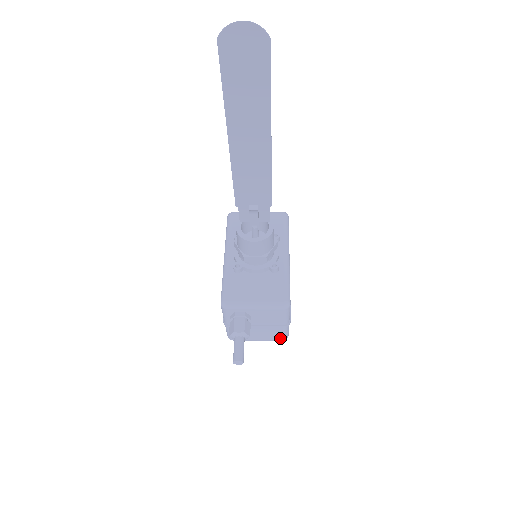
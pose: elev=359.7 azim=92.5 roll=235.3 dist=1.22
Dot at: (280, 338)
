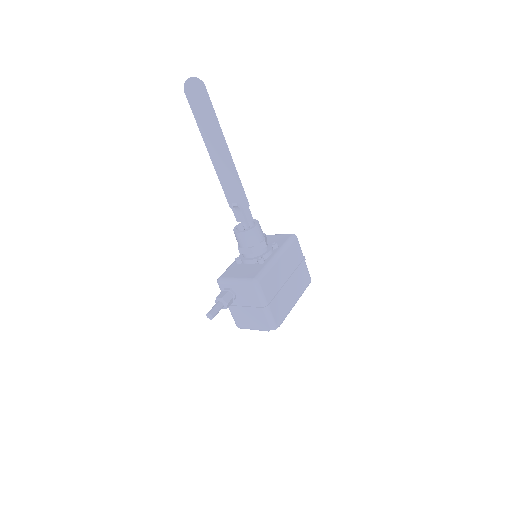
Dot at: (268, 327)
